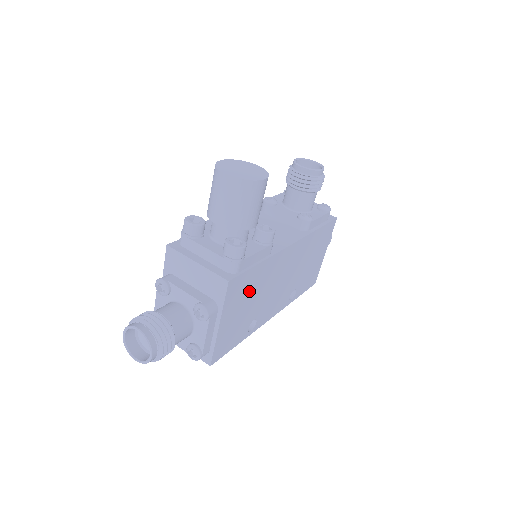
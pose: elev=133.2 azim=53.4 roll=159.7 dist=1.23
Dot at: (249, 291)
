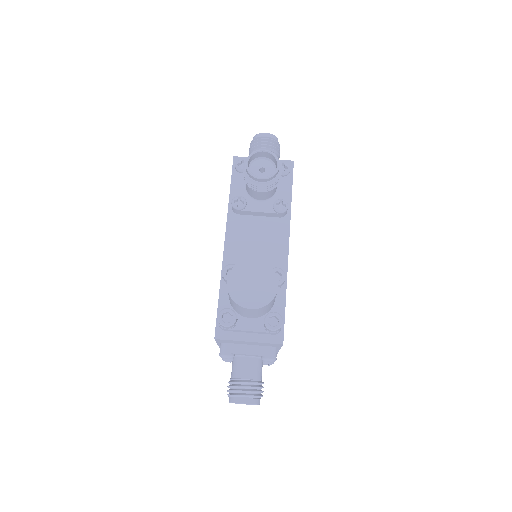
Dot at: occluded
